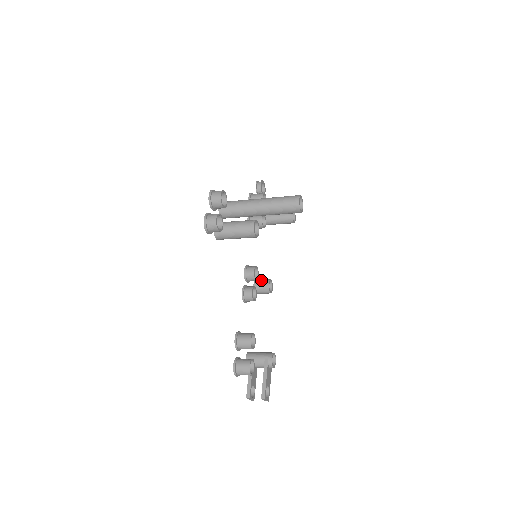
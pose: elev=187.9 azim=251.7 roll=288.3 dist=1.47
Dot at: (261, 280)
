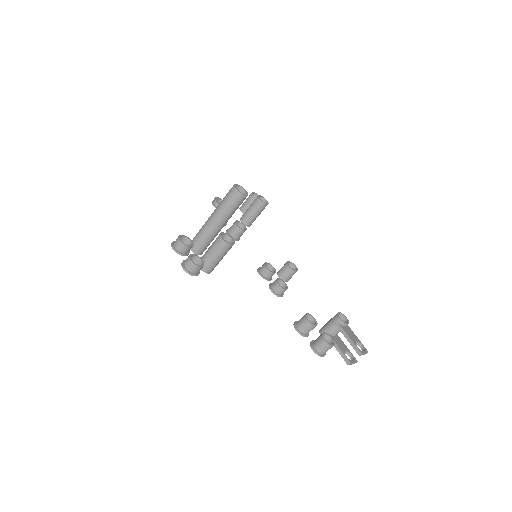
Dot at: (281, 269)
